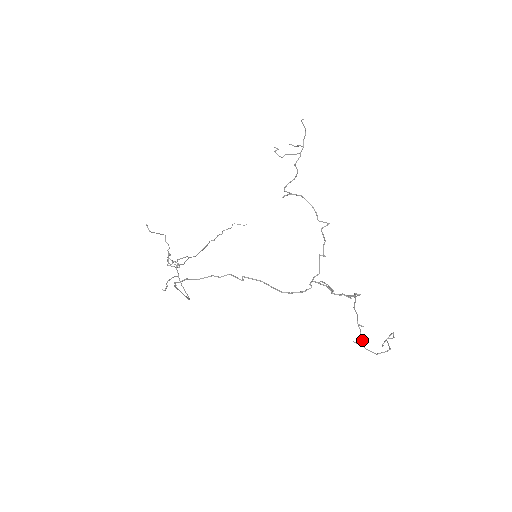
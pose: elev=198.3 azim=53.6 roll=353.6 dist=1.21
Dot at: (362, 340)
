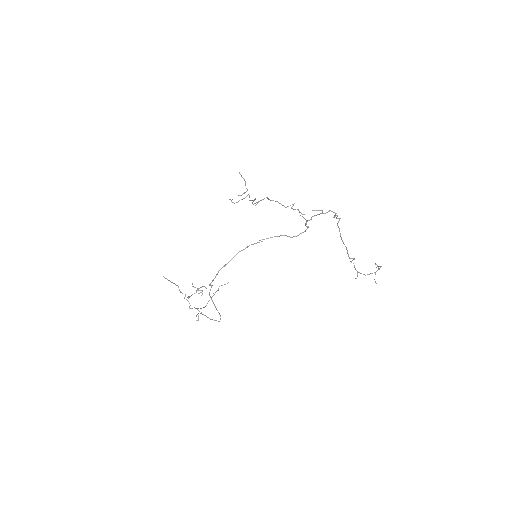
Dot at: occluded
